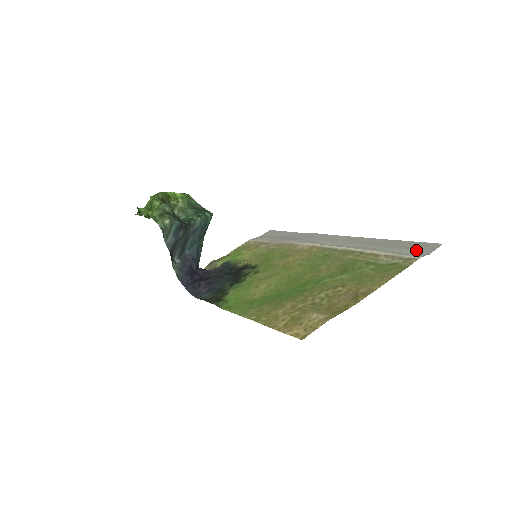
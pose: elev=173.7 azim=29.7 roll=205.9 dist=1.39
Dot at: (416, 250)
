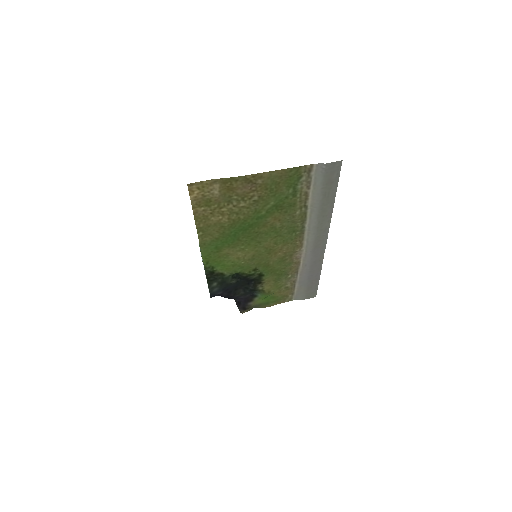
Dot at: (327, 174)
